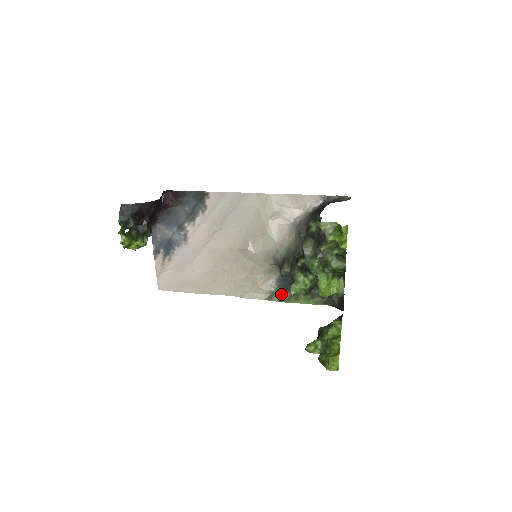
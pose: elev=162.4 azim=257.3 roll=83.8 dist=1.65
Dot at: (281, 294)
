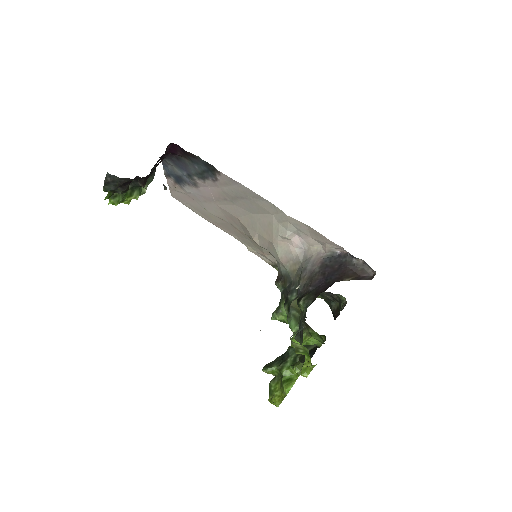
Dot at: occluded
